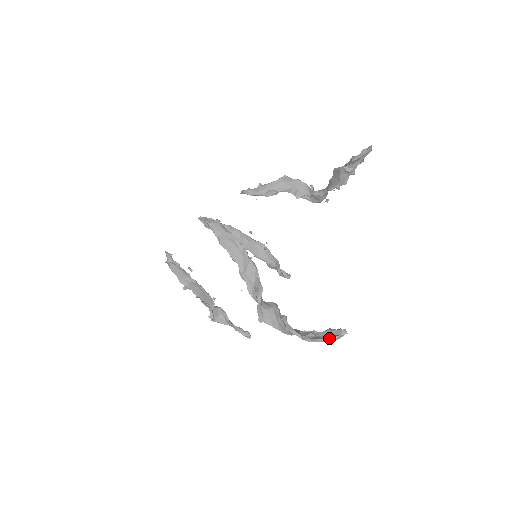
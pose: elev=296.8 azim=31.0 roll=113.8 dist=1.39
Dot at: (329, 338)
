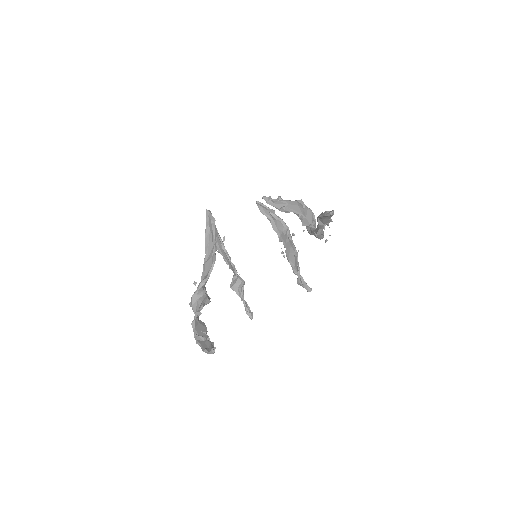
Dot at: (203, 348)
